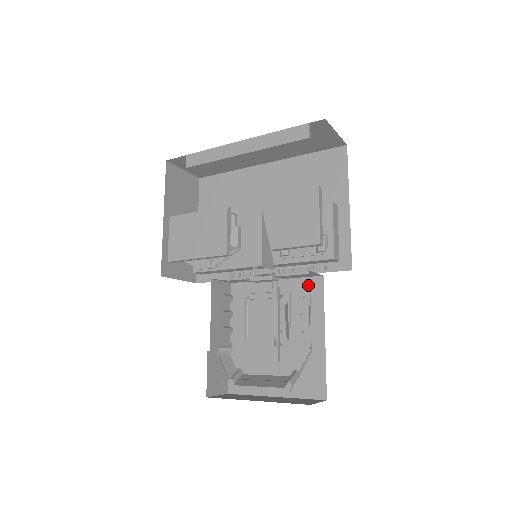
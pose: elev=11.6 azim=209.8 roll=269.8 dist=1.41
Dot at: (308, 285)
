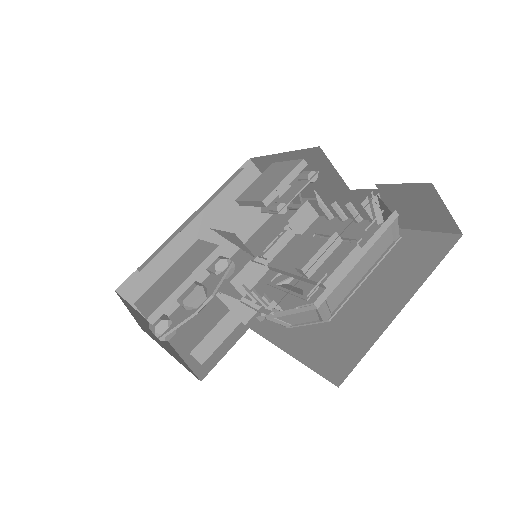
Dot at: occluded
